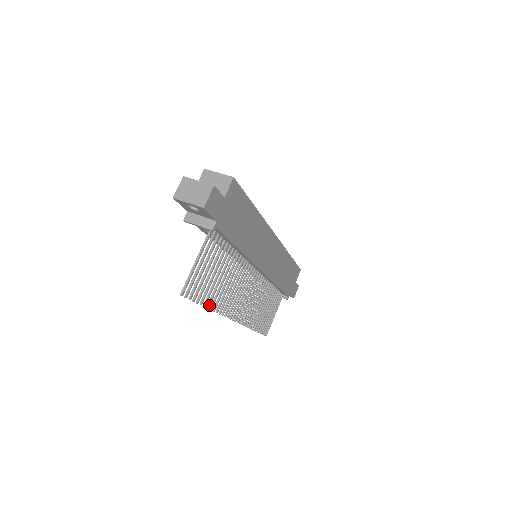
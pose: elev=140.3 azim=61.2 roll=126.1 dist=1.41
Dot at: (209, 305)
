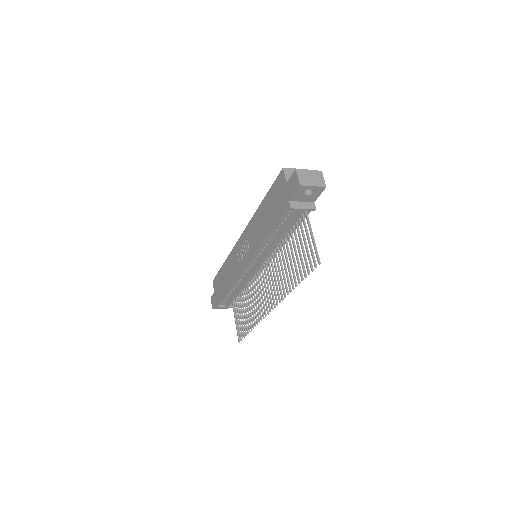
Dot at: (296, 284)
